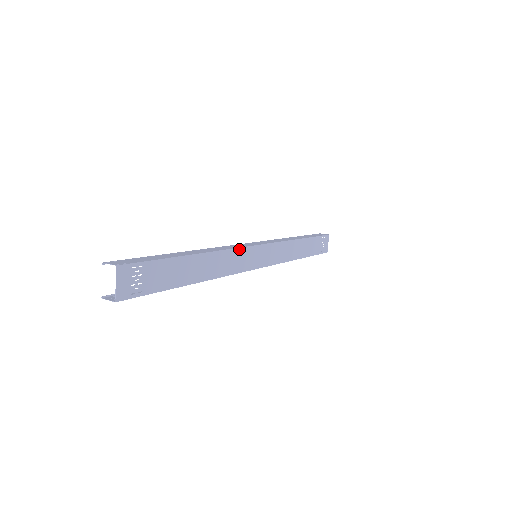
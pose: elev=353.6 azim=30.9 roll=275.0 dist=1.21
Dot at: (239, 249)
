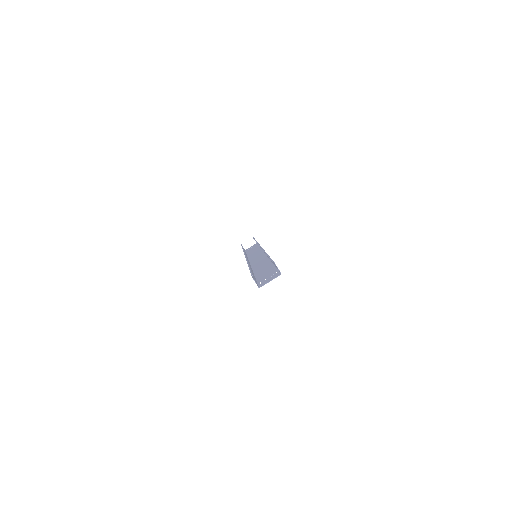
Dot at: (267, 257)
